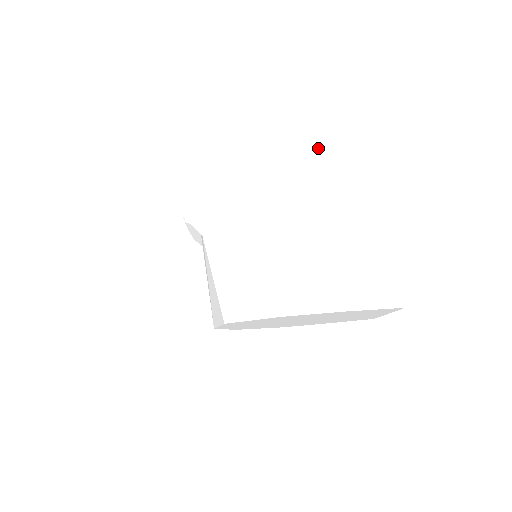
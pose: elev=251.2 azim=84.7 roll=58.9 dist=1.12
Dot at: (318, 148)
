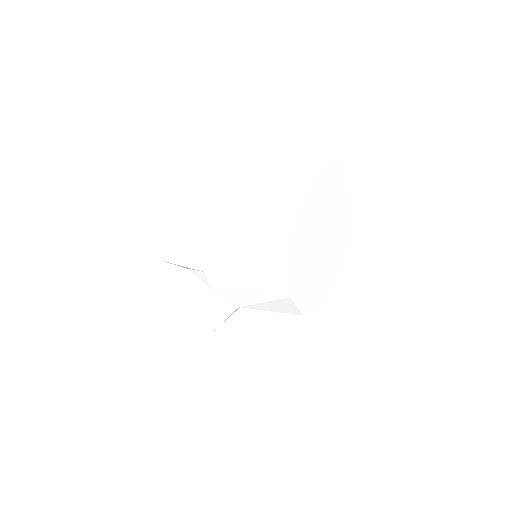
Dot at: (216, 147)
